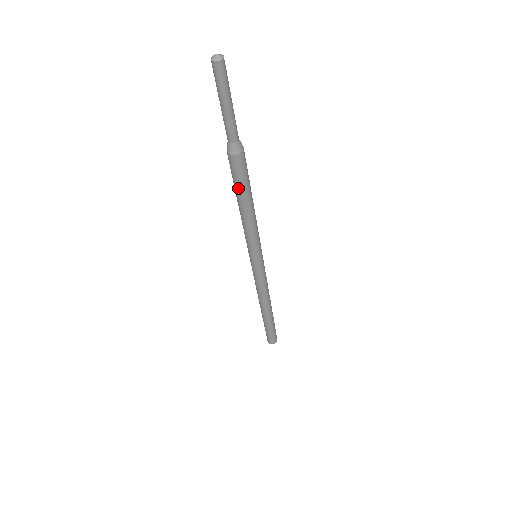
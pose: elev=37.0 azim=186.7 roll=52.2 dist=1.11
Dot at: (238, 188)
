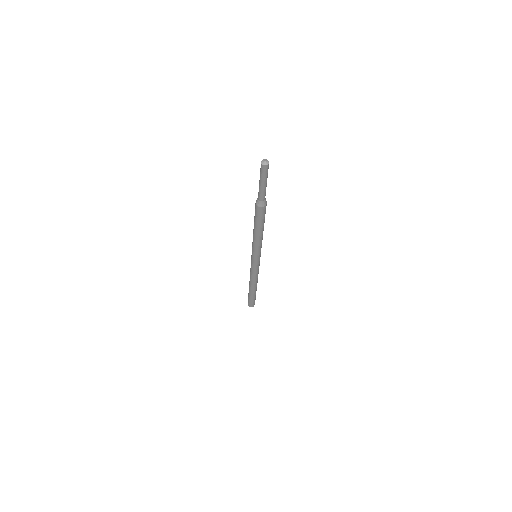
Dot at: (258, 222)
